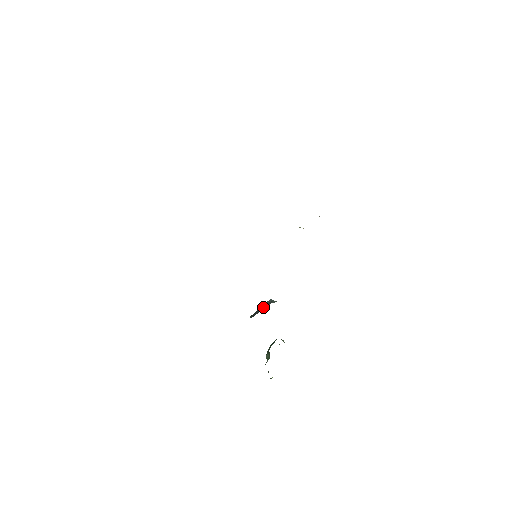
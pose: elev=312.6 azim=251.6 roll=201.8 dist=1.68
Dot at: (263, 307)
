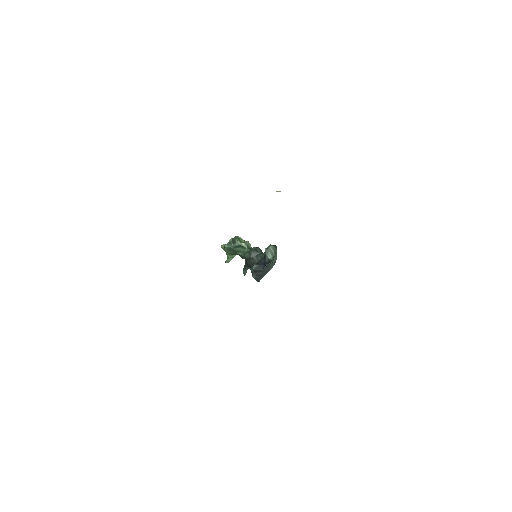
Dot at: (267, 271)
